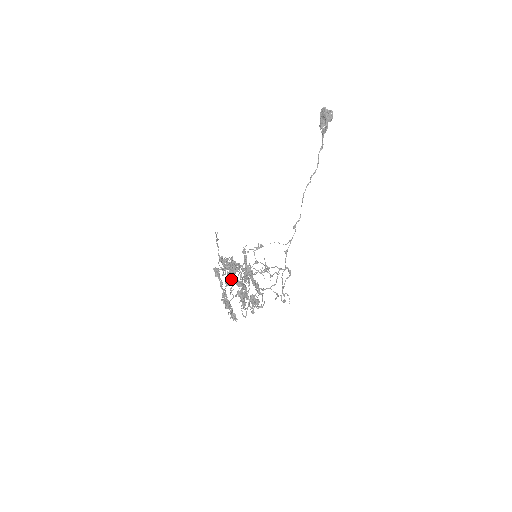
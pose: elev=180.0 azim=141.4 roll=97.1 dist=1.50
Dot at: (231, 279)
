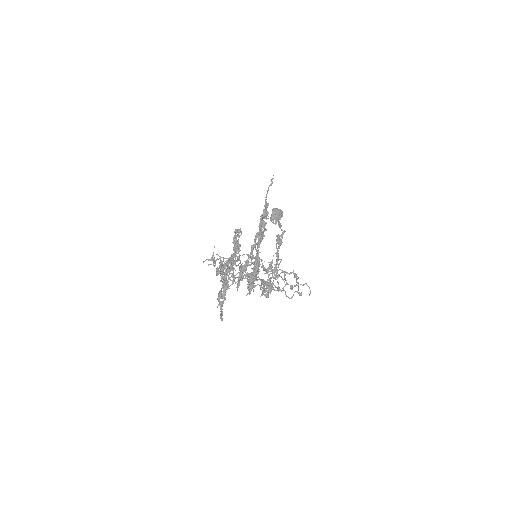
Dot at: (223, 271)
